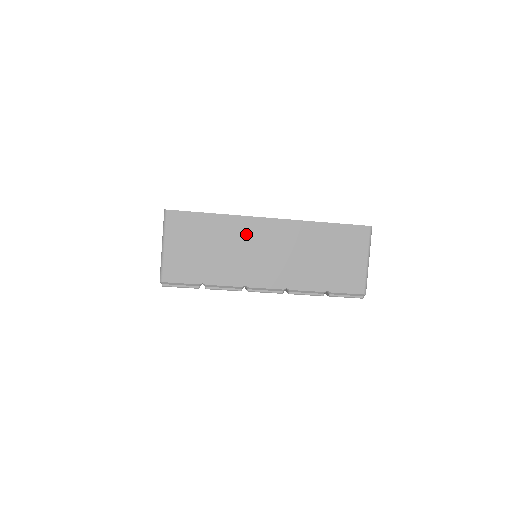
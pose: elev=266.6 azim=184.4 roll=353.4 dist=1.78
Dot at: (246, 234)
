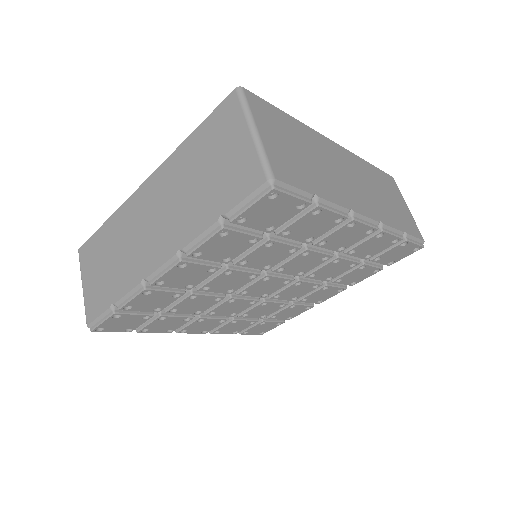
Dot at: (324, 149)
